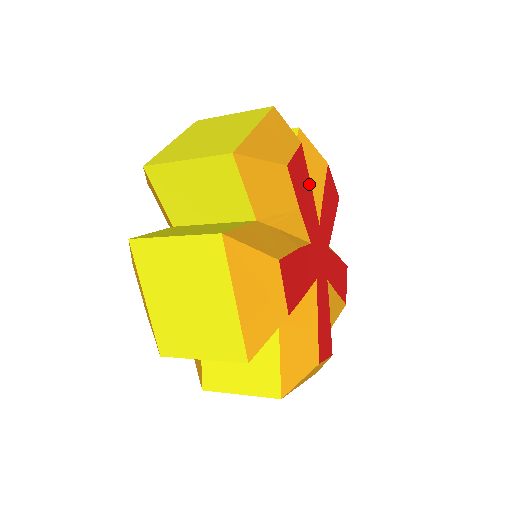
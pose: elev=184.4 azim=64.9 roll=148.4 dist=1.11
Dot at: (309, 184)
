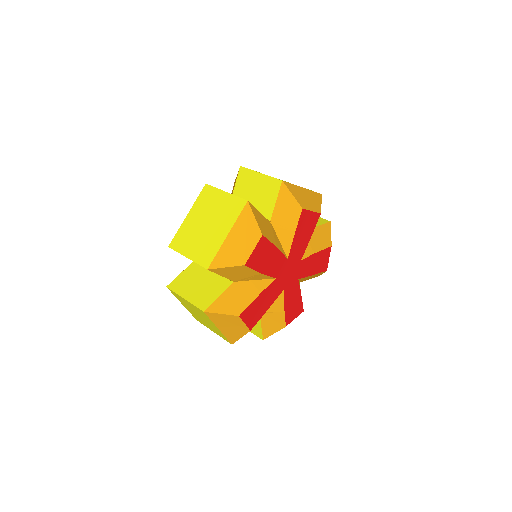
Dot at: (273, 248)
